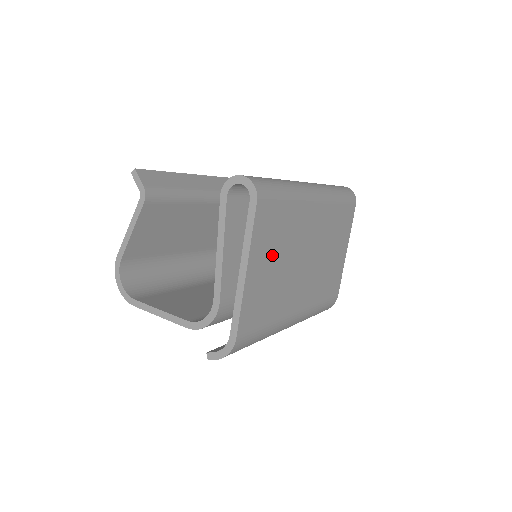
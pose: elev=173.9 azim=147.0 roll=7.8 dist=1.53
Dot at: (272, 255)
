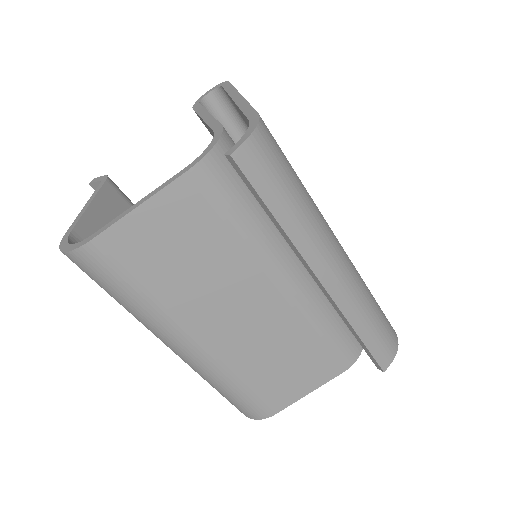
Dot at: occluded
